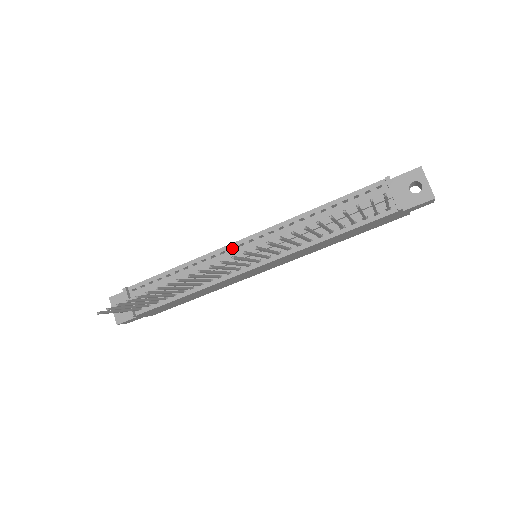
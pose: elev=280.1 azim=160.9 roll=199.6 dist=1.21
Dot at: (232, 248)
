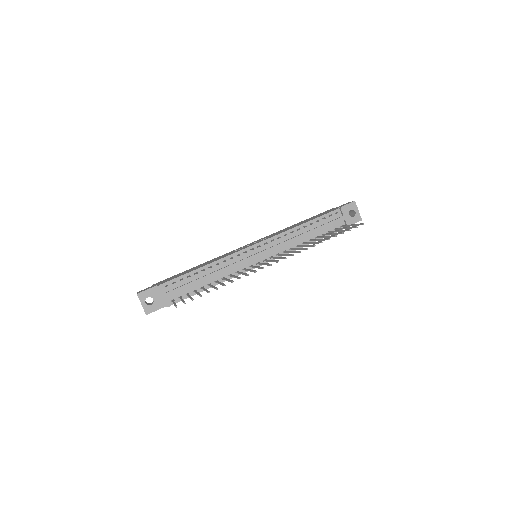
Dot at: (243, 251)
